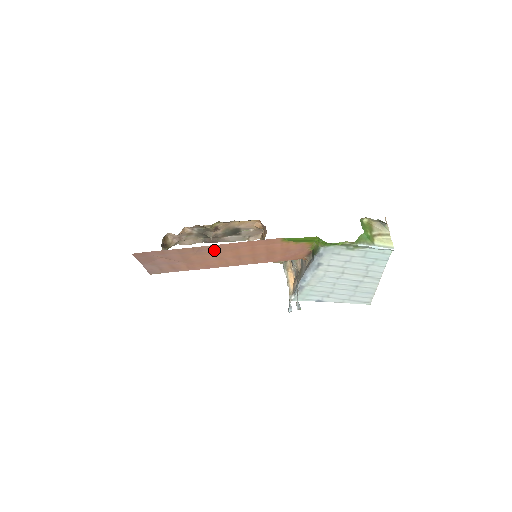
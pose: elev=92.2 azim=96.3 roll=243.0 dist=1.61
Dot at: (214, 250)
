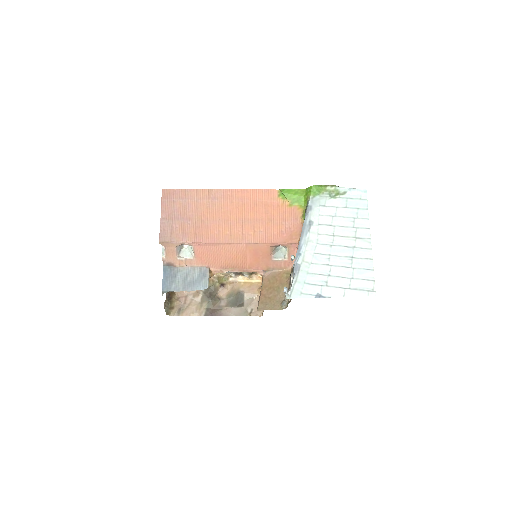
Dot at: (224, 201)
